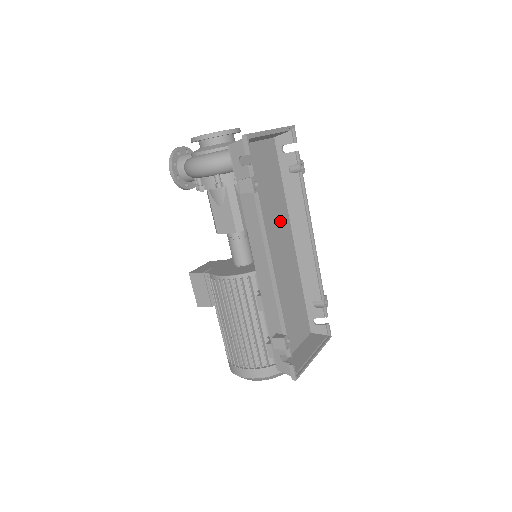
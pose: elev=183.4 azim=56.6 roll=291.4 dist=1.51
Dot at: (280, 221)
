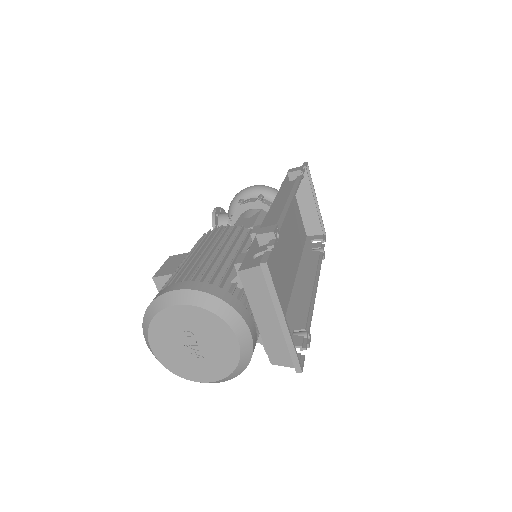
Dot at: (292, 254)
